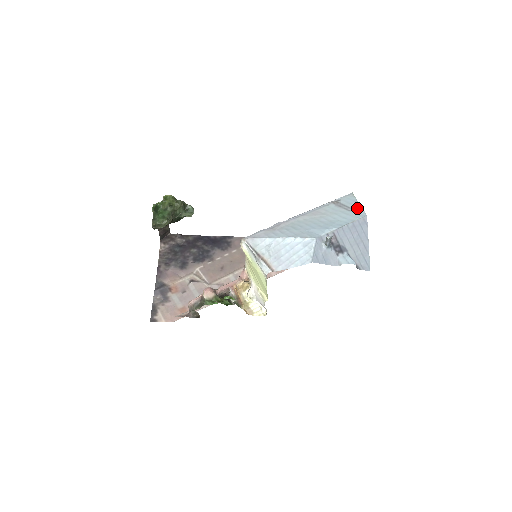
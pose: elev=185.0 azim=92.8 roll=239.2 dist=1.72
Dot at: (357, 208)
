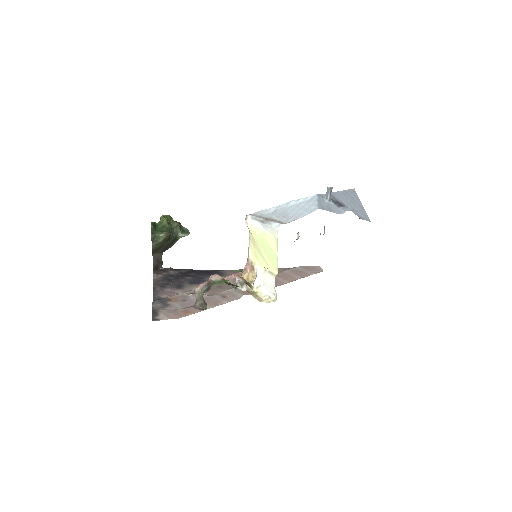
Dot at: occluded
